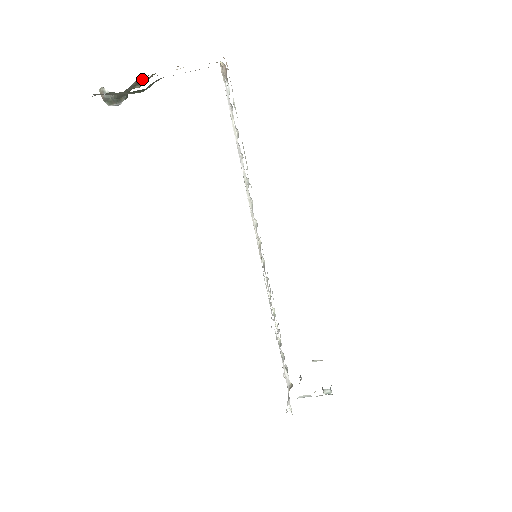
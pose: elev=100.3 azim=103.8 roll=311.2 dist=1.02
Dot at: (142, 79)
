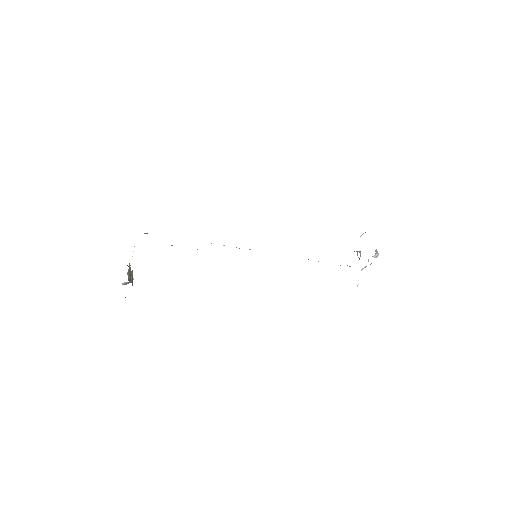
Dot at: (128, 270)
